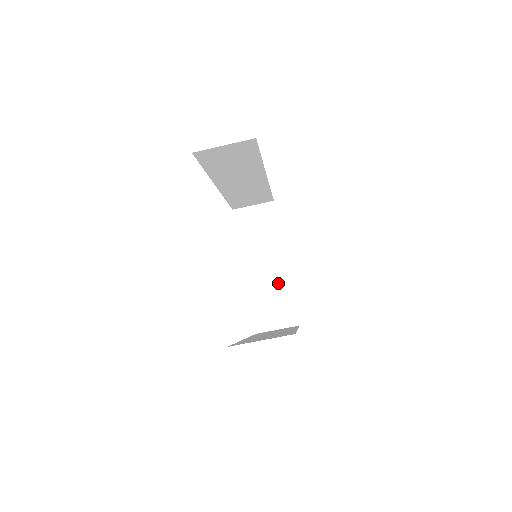
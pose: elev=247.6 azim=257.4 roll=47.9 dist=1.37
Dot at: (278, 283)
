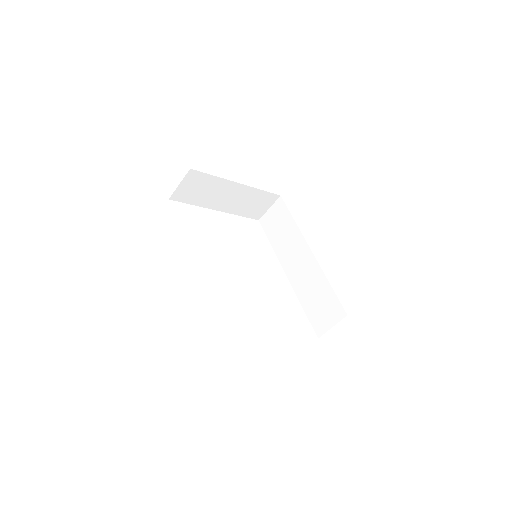
Dot at: (246, 195)
